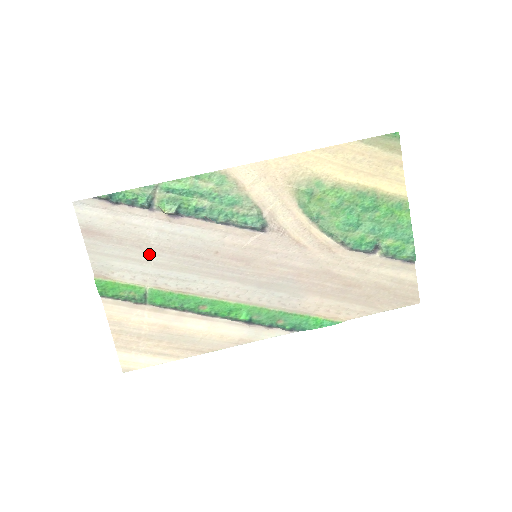
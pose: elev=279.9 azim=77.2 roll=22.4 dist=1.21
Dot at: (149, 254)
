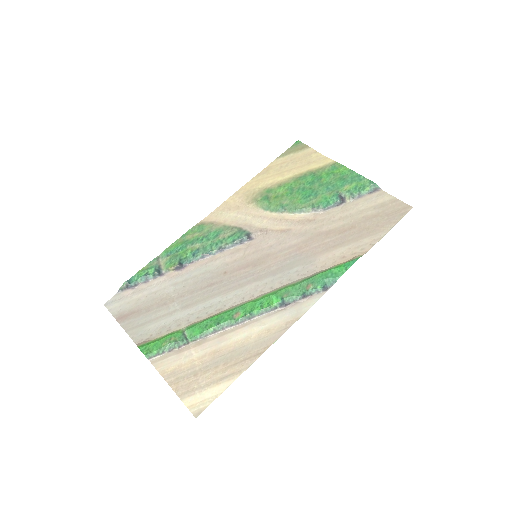
Dot at: (174, 305)
